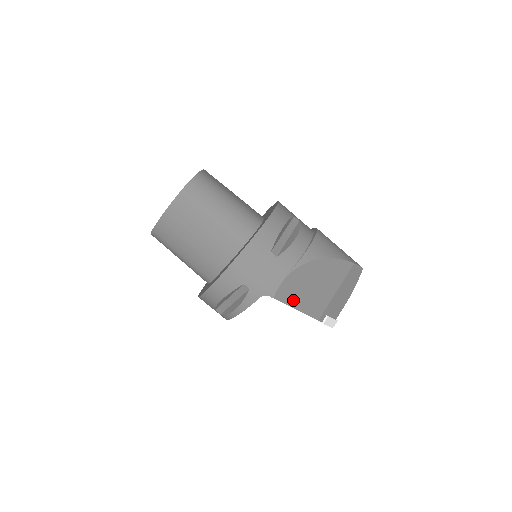
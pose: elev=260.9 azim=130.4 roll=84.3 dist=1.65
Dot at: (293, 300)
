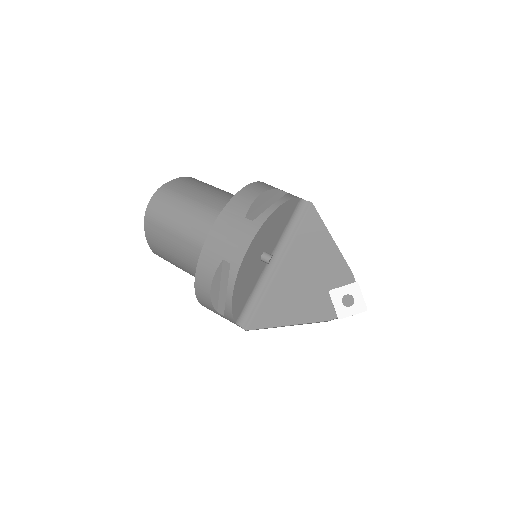
Dot at: occluded
